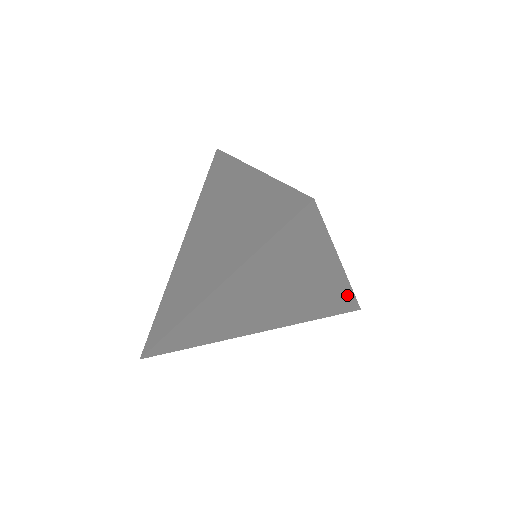
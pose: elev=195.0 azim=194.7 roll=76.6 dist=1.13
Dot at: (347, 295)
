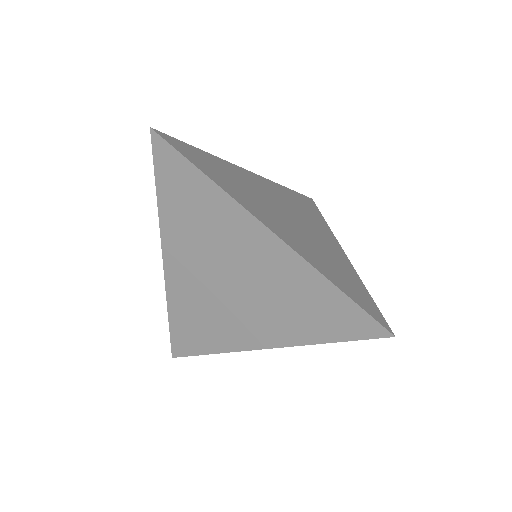
Dot at: (330, 290)
